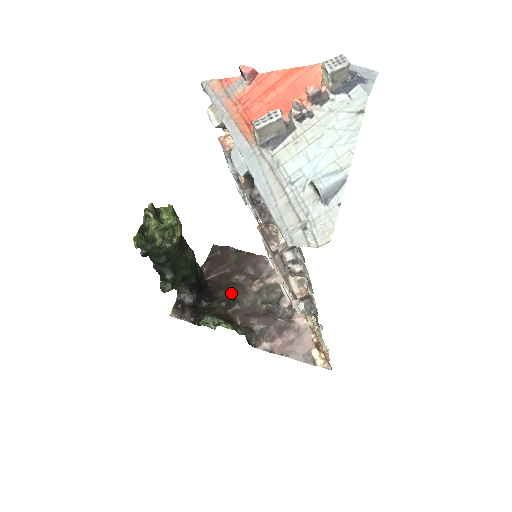
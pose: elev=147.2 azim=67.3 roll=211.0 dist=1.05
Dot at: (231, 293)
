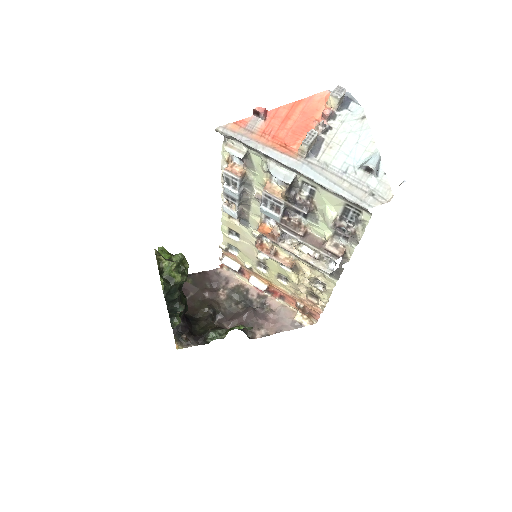
Dot at: (210, 308)
